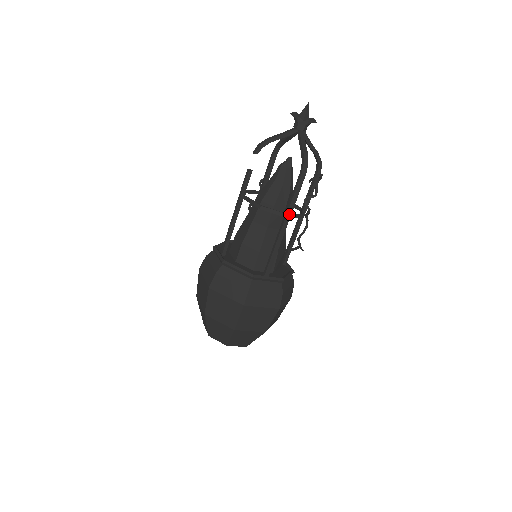
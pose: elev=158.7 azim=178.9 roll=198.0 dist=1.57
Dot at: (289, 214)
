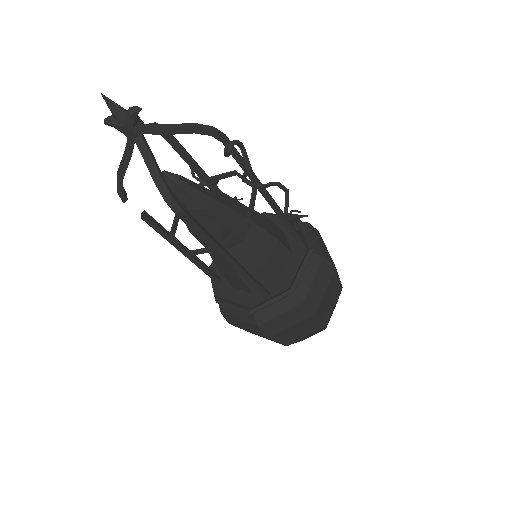
Dot at: (219, 250)
